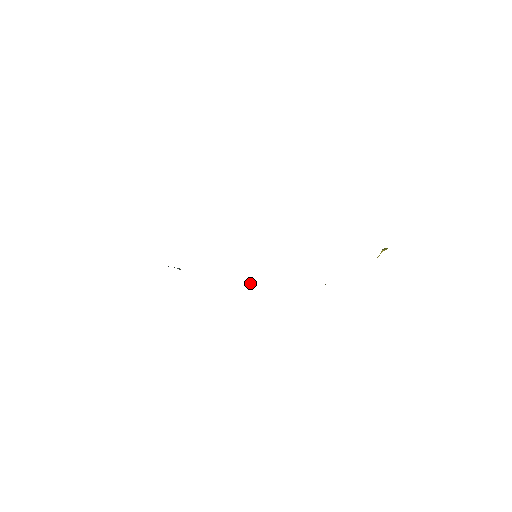
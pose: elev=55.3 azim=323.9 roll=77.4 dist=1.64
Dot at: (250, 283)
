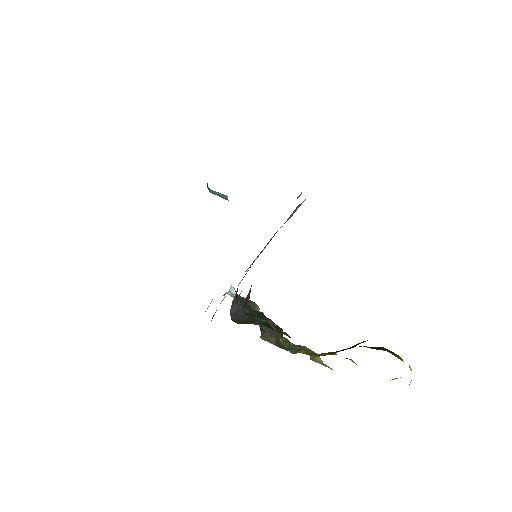
Dot at: (230, 295)
